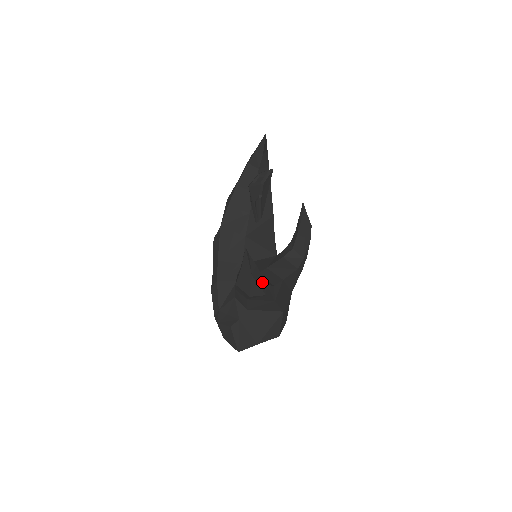
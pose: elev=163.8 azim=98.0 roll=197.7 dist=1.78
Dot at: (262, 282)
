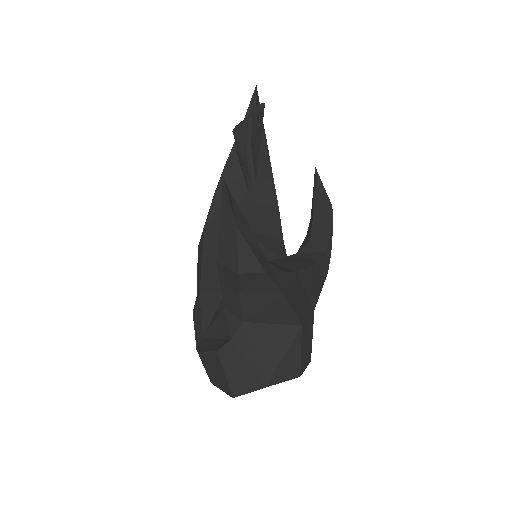
Dot at: (257, 250)
